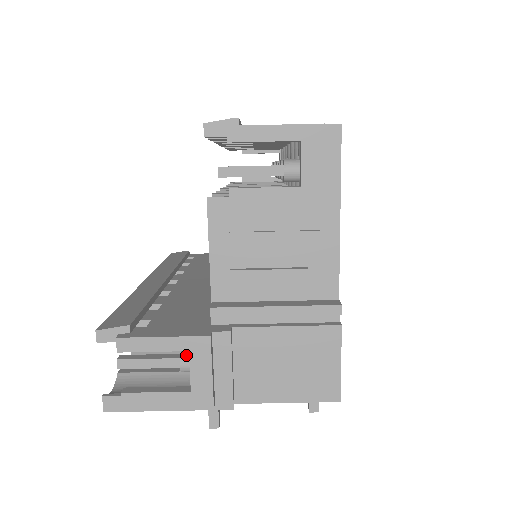
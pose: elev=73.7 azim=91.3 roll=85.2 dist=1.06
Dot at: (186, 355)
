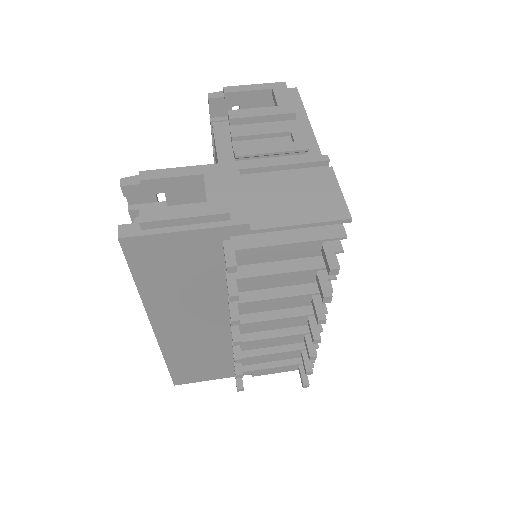
Dot at: occluded
